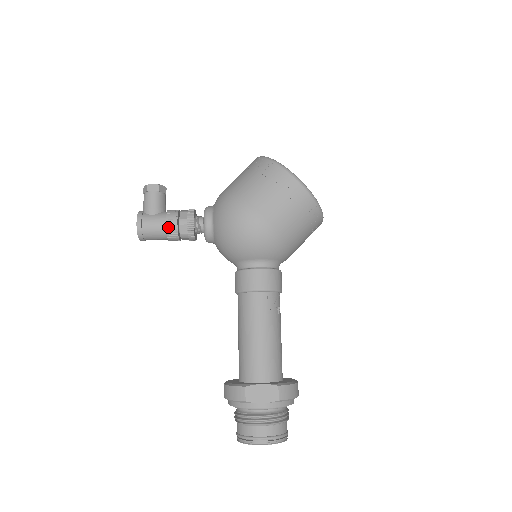
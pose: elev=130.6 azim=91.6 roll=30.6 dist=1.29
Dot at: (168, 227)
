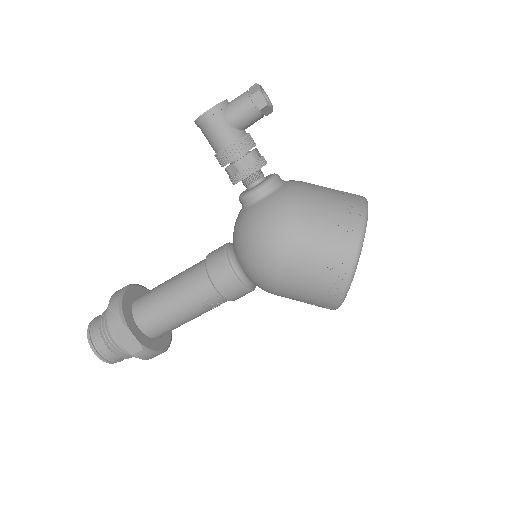
Dot at: (223, 152)
